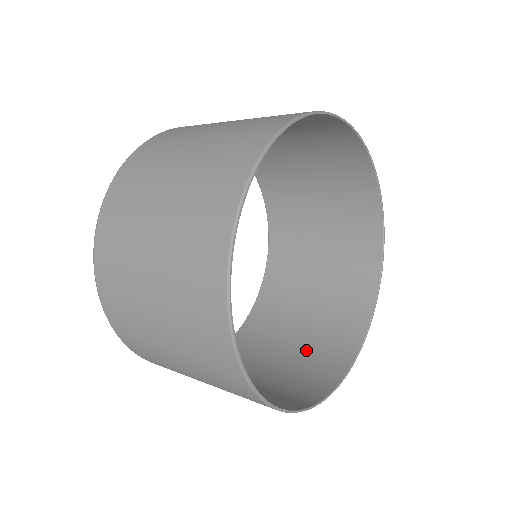
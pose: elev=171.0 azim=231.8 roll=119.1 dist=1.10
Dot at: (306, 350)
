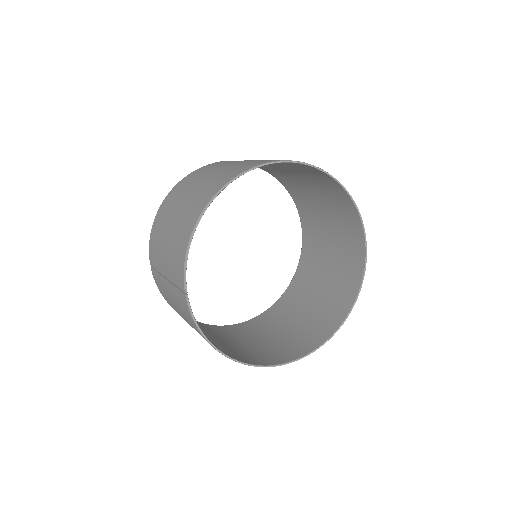
Dot at: (229, 346)
